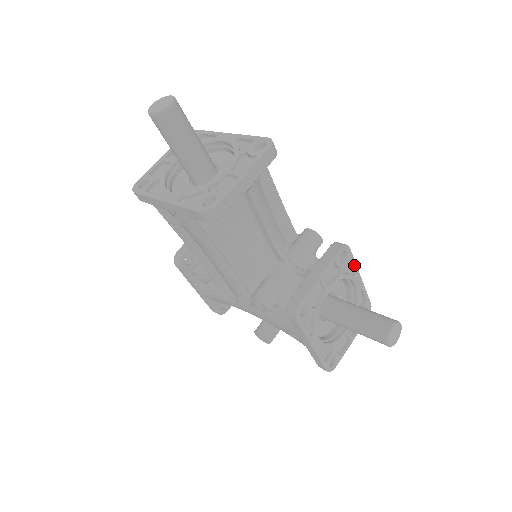
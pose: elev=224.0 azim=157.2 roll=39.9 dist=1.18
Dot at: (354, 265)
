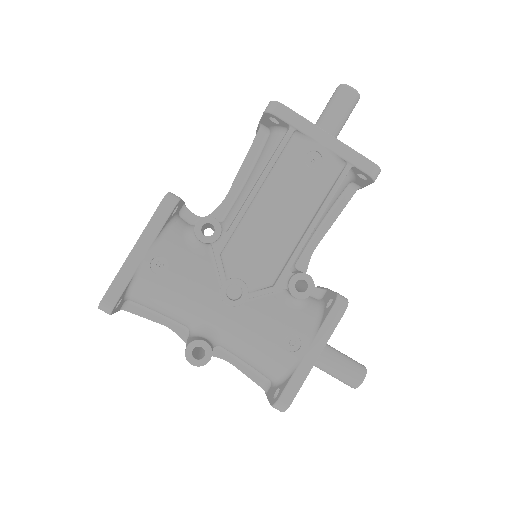
Dot at: occluded
